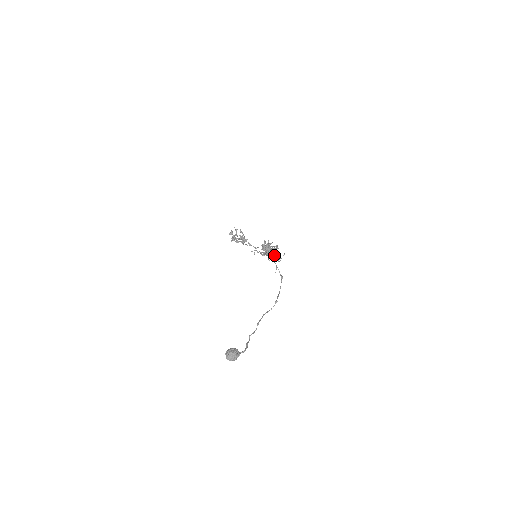
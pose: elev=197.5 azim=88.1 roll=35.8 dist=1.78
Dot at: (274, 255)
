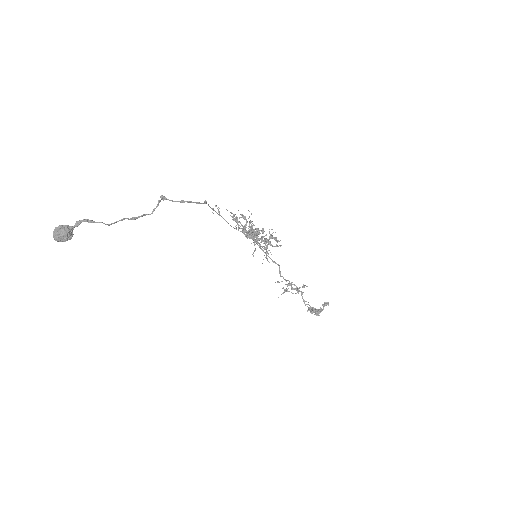
Dot at: (233, 219)
